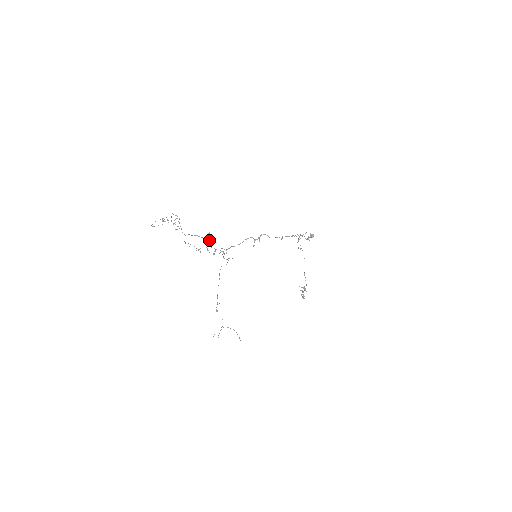
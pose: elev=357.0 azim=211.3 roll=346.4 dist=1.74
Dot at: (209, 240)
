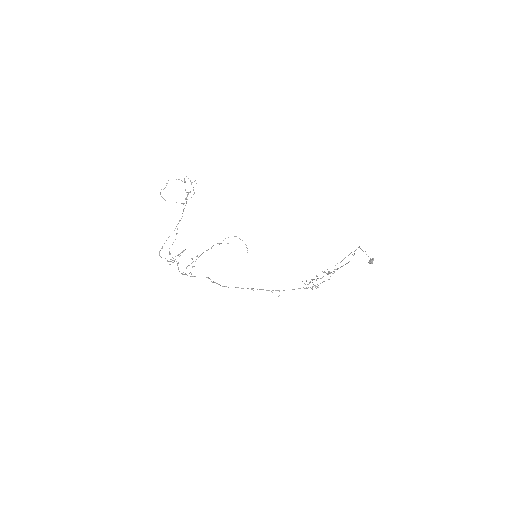
Dot at: occluded
